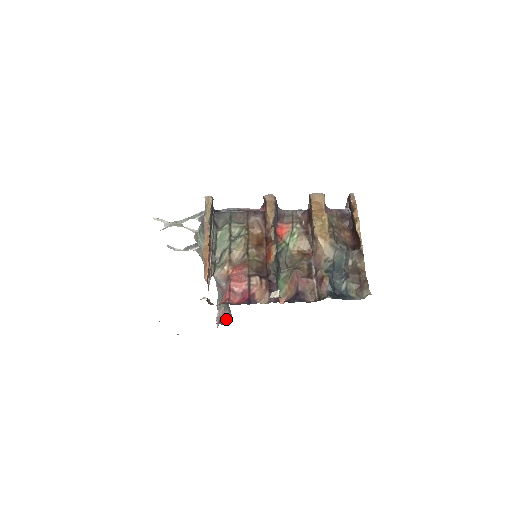
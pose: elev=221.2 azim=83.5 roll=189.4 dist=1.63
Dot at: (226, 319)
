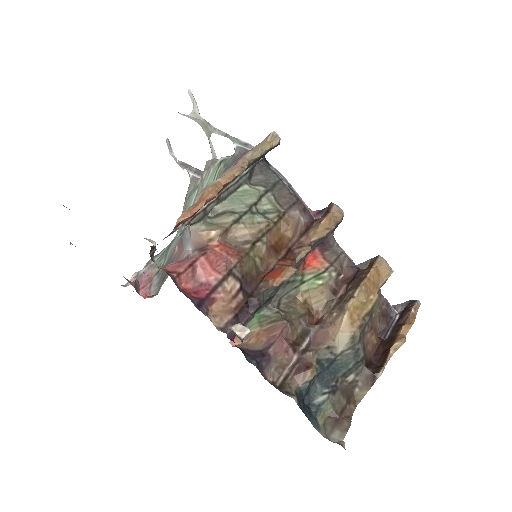
Dot at: (146, 287)
